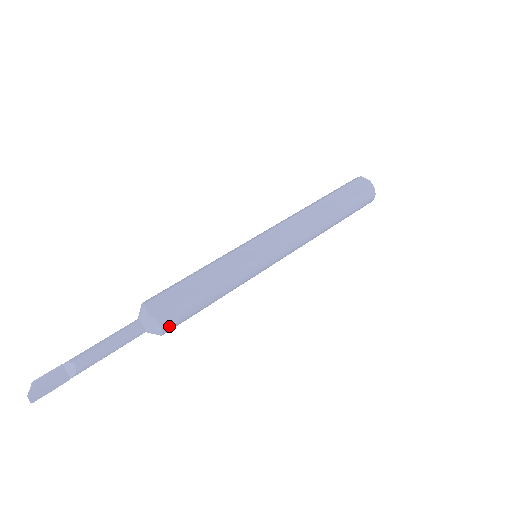
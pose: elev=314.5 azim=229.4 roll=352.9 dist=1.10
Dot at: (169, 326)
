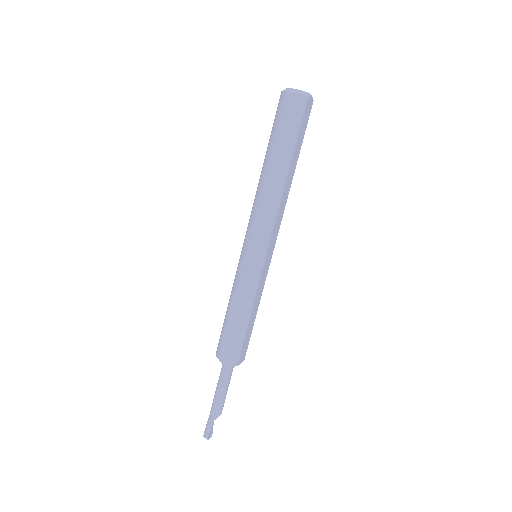
Dot at: occluded
